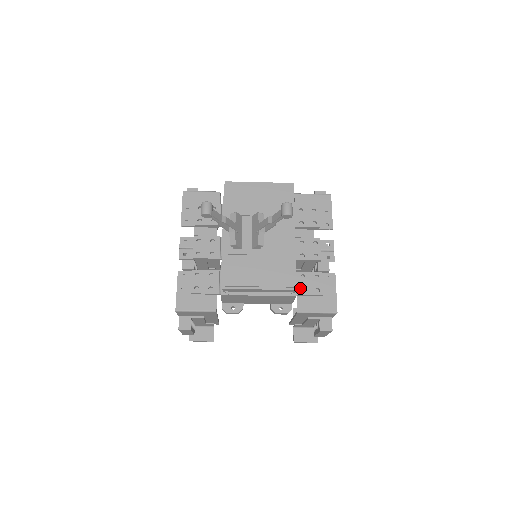
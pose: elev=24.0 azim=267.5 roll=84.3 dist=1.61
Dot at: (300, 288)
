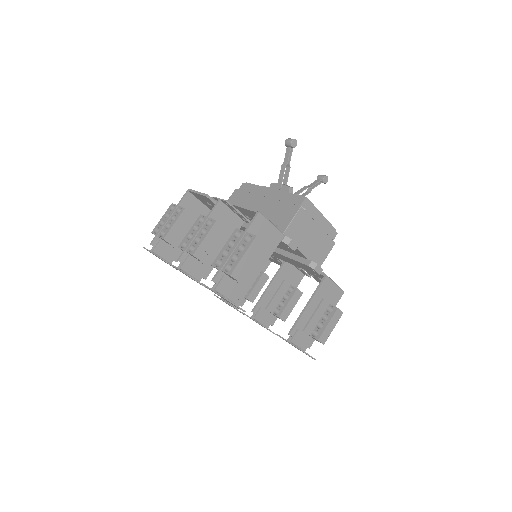
Dot at: occluded
